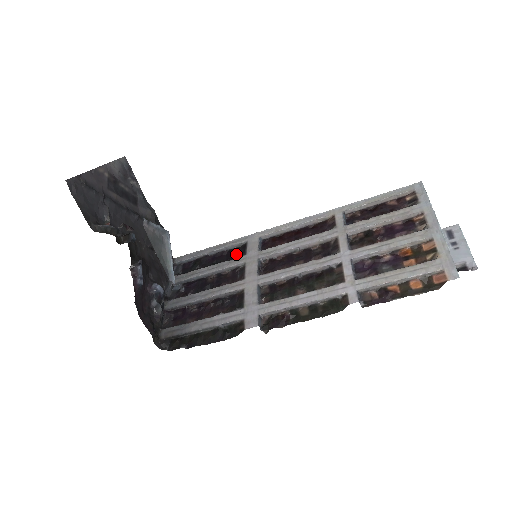
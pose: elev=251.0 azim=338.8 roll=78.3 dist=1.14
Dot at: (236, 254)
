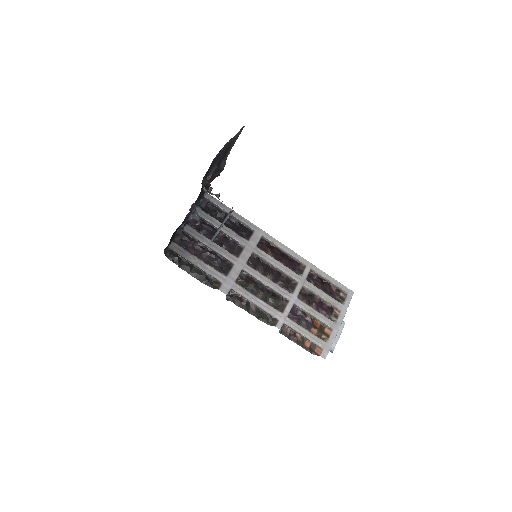
Dot at: (243, 232)
